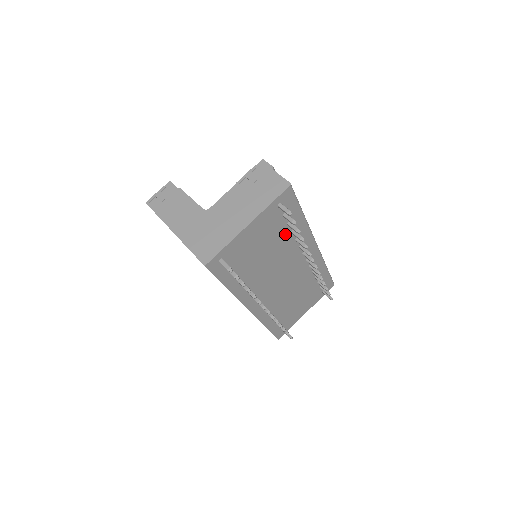
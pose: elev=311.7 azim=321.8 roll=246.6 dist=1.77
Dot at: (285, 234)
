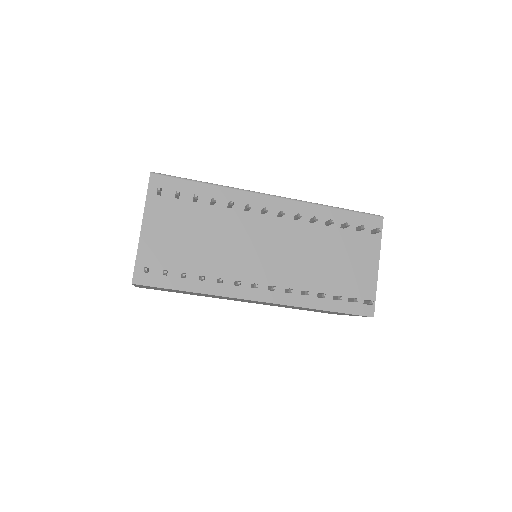
Dot at: (205, 210)
